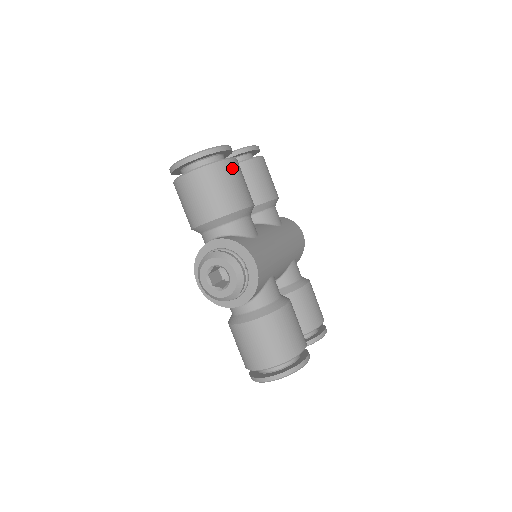
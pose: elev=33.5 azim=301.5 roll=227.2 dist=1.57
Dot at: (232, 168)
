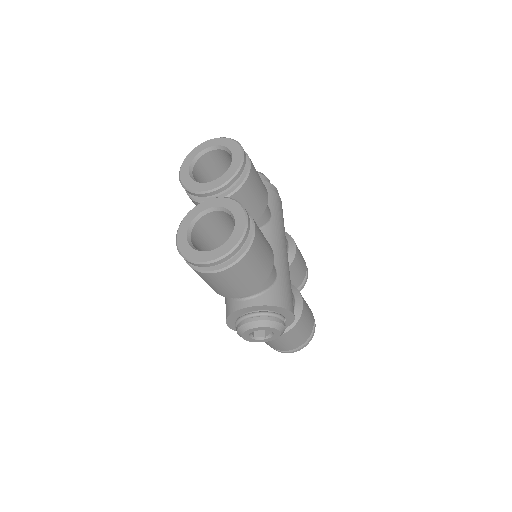
Dot at: (258, 242)
